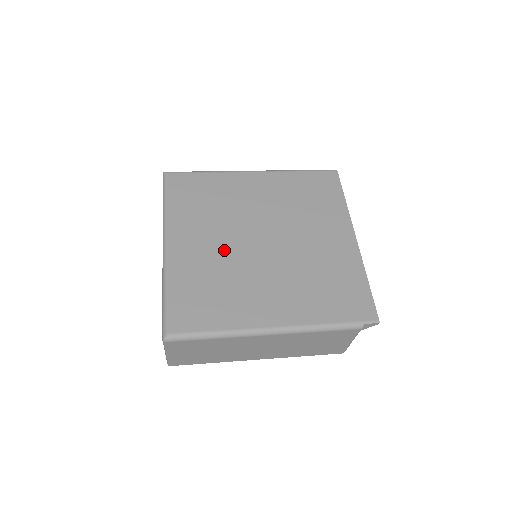
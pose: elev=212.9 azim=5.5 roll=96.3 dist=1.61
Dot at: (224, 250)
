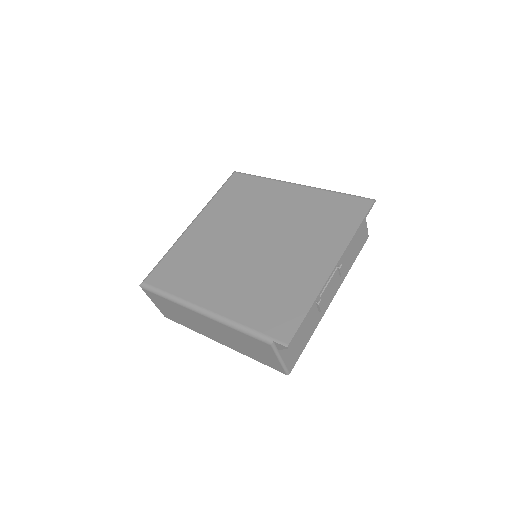
Dot at: (222, 239)
